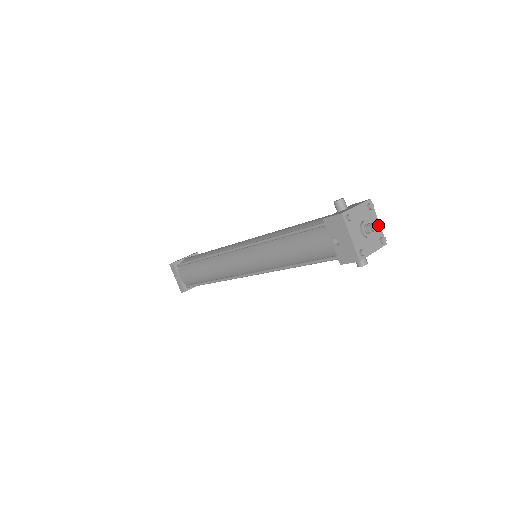
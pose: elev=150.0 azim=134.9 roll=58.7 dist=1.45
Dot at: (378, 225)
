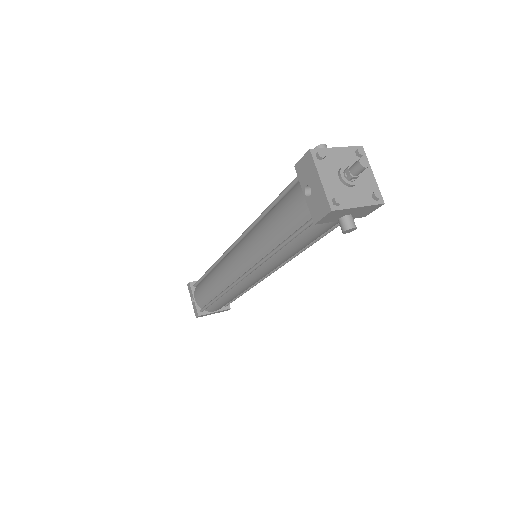
Dot at: (357, 162)
